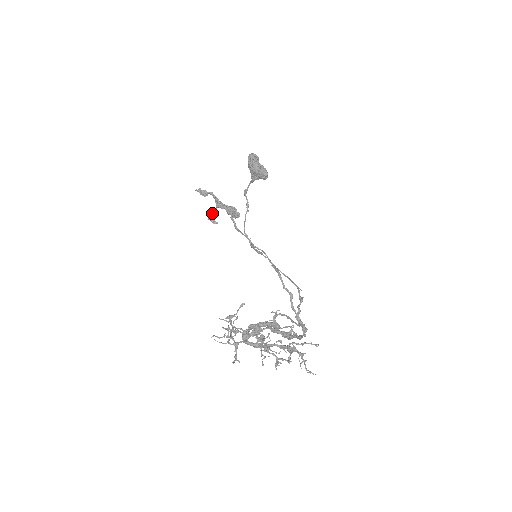
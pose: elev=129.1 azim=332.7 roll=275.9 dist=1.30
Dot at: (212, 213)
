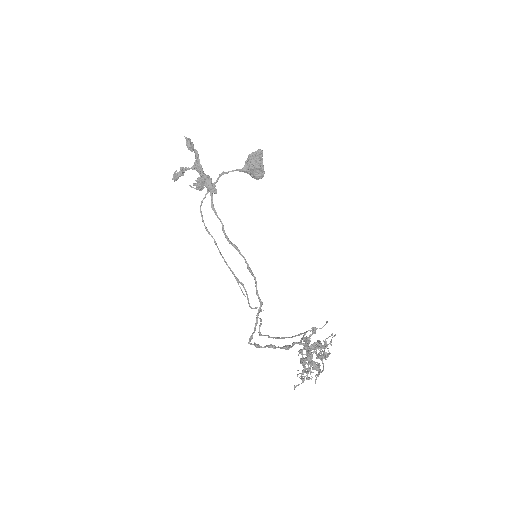
Dot at: (180, 169)
